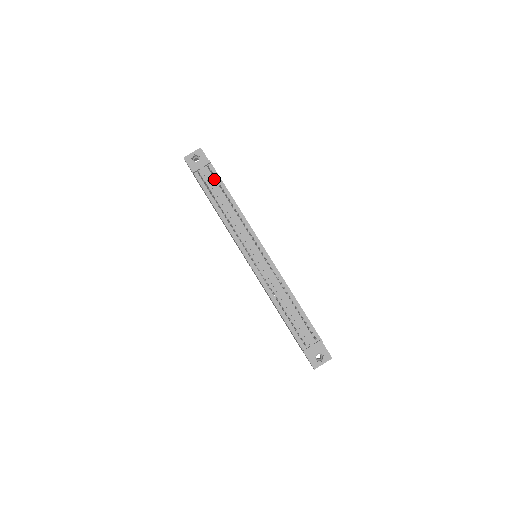
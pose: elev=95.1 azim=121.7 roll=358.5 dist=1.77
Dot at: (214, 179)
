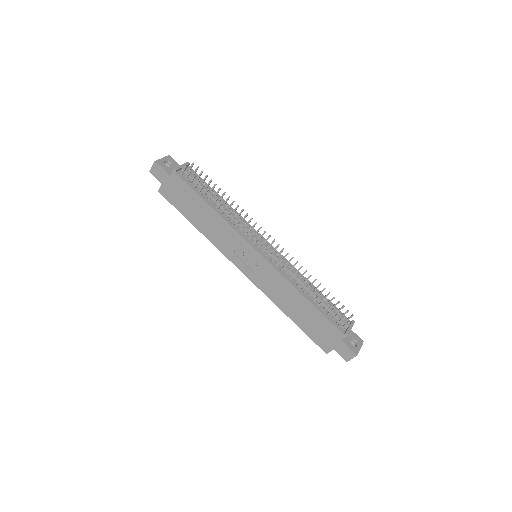
Dot at: (197, 179)
